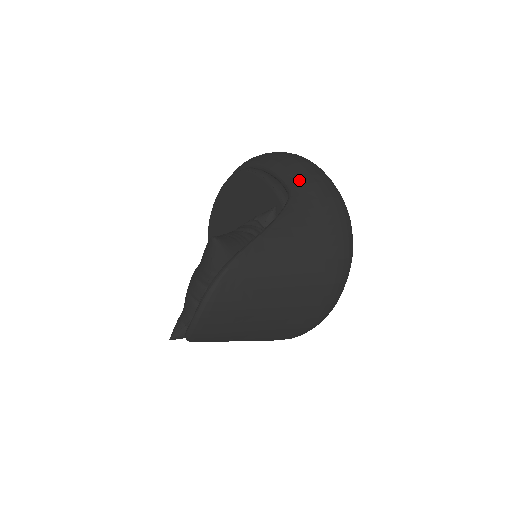
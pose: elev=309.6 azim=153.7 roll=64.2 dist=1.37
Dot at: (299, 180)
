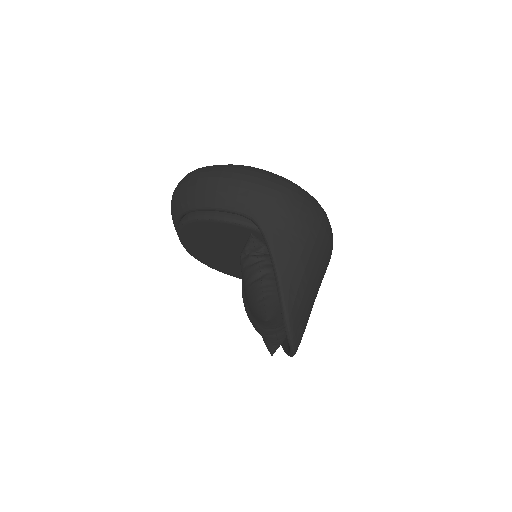
Dot at: (248, 204)
